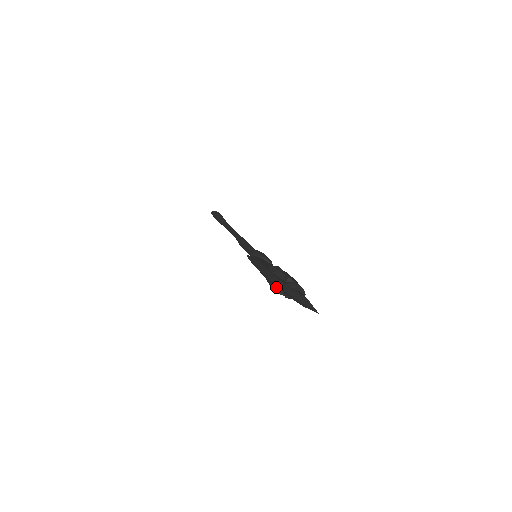
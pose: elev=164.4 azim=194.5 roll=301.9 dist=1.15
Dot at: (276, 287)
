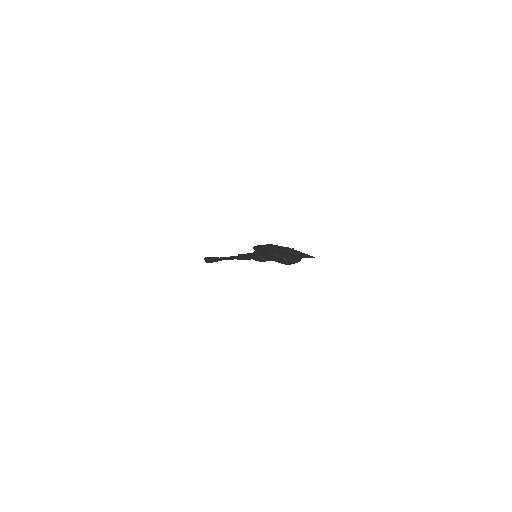
Dot at: (281, 252)
